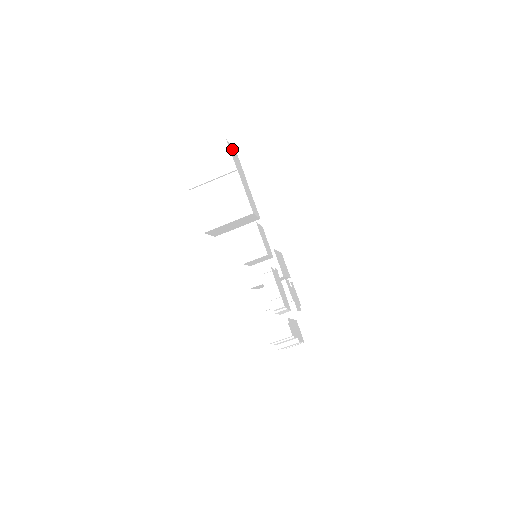
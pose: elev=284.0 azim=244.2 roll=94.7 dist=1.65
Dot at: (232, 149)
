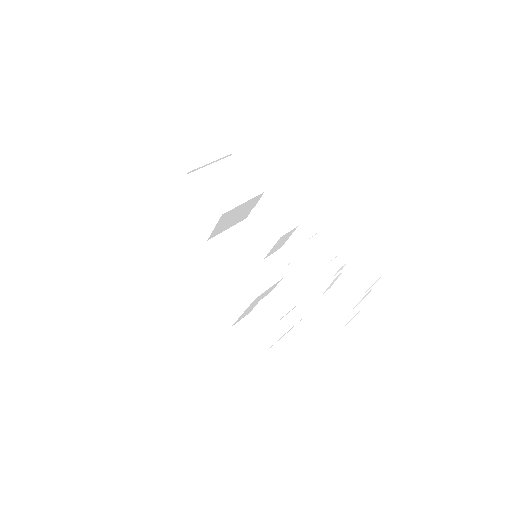
Dot at: occluded
